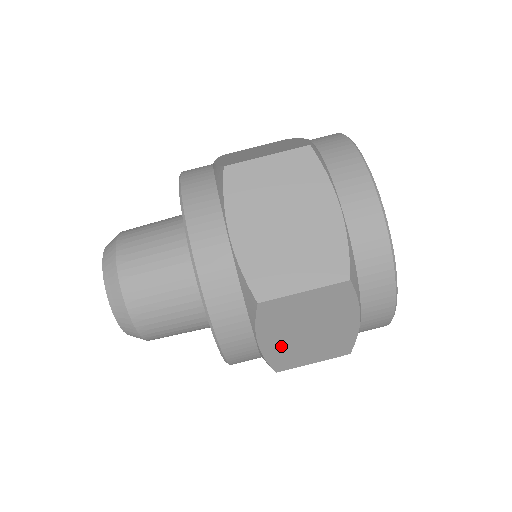
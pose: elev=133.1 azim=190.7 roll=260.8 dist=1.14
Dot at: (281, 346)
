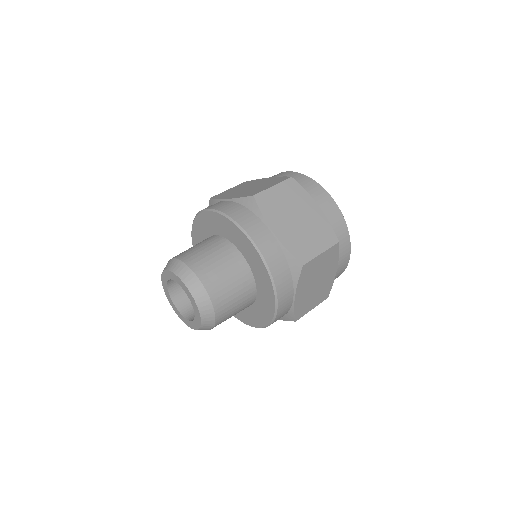
Dot at: (303, 298)
